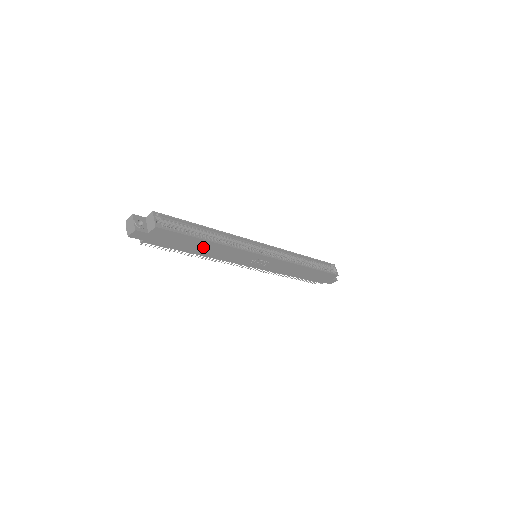
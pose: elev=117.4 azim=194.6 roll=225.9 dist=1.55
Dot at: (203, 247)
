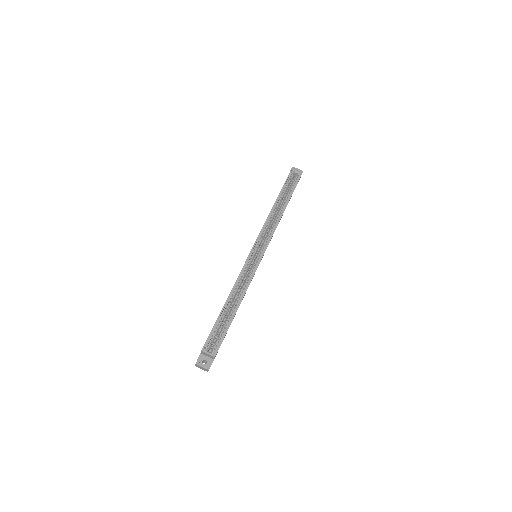
Dot at: occluded
